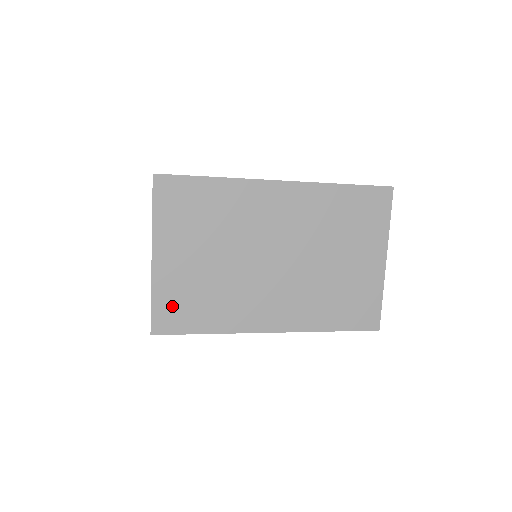
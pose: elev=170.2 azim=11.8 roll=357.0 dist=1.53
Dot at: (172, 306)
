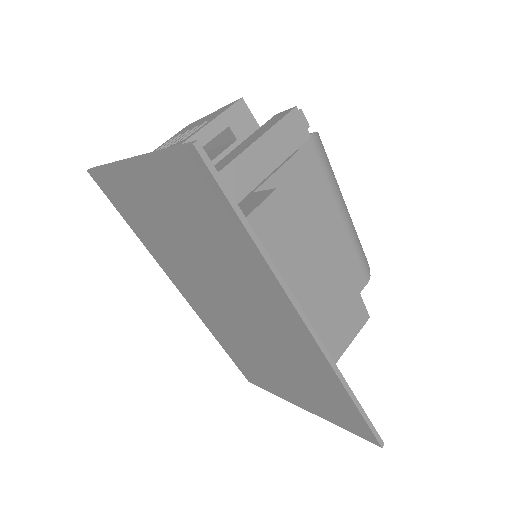
Dot at: (119, 192)
